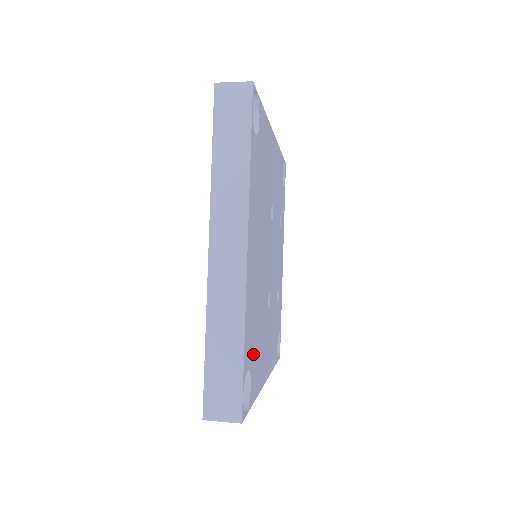
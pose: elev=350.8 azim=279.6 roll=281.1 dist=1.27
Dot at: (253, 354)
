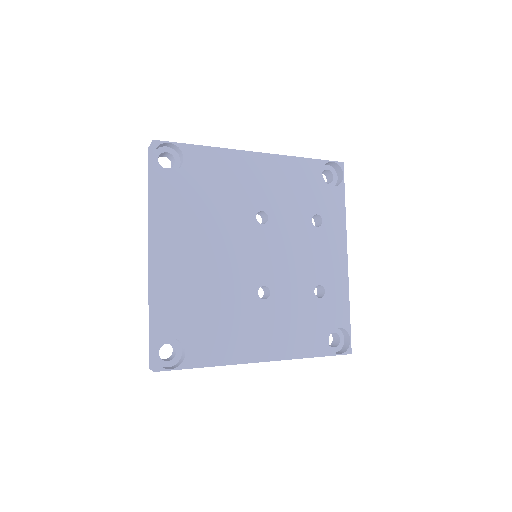
Dot at: (192, 329)
